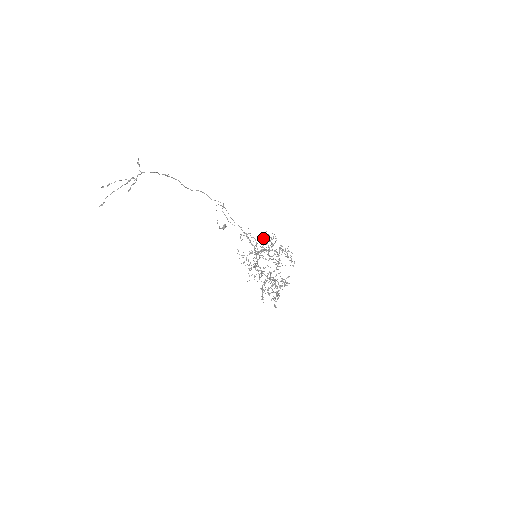
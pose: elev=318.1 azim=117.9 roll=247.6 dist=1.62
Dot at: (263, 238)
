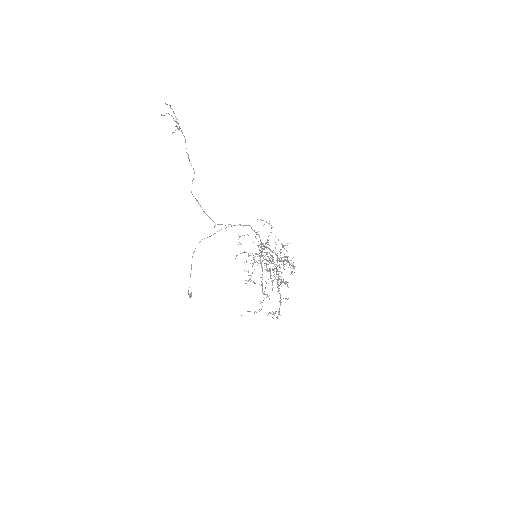
Dot at: (257, 245)
